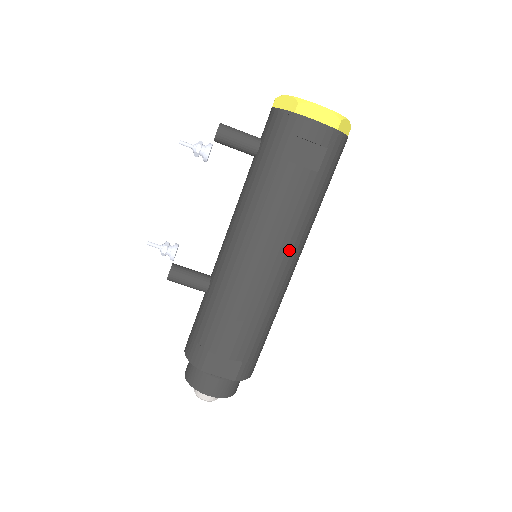
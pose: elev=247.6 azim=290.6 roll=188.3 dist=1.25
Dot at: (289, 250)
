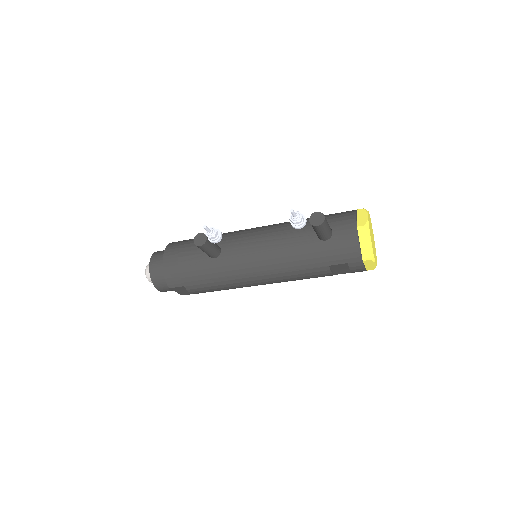
Dot at: occluded
